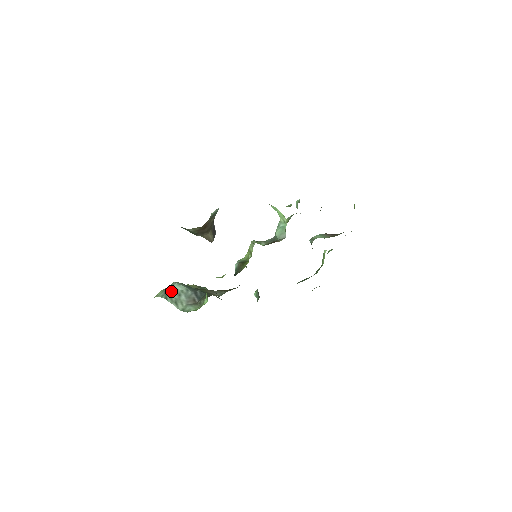
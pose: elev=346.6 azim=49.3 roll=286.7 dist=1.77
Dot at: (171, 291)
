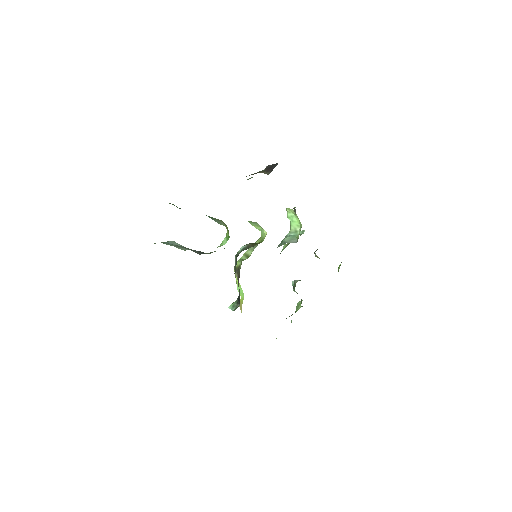
Dot at: (168, 242)
